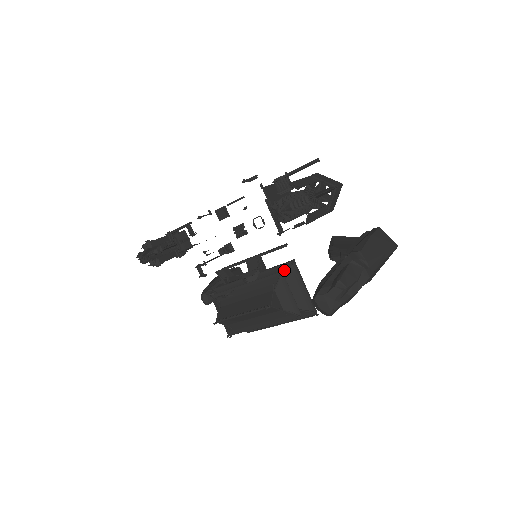
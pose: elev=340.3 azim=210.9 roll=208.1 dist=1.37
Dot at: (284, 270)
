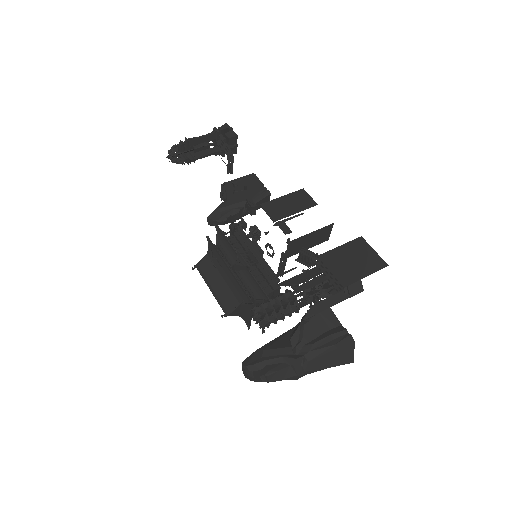
Dot at: (261, 296)
